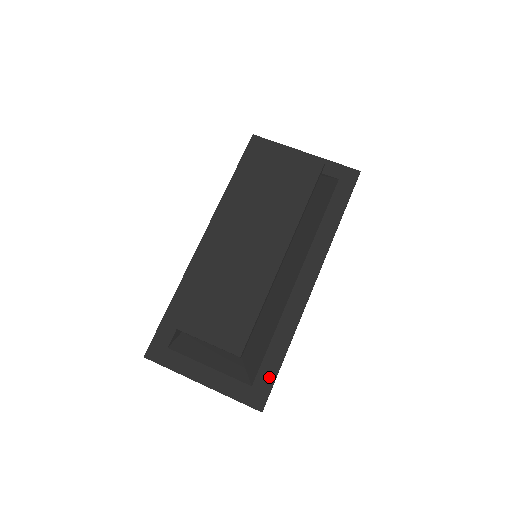
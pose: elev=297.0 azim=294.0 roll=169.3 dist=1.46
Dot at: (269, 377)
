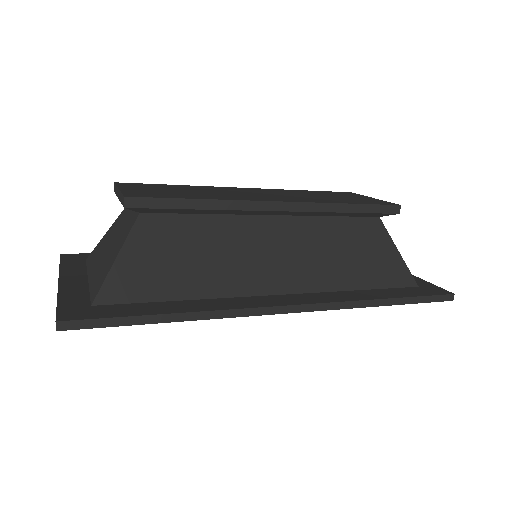
Dot at: (120, 312)
